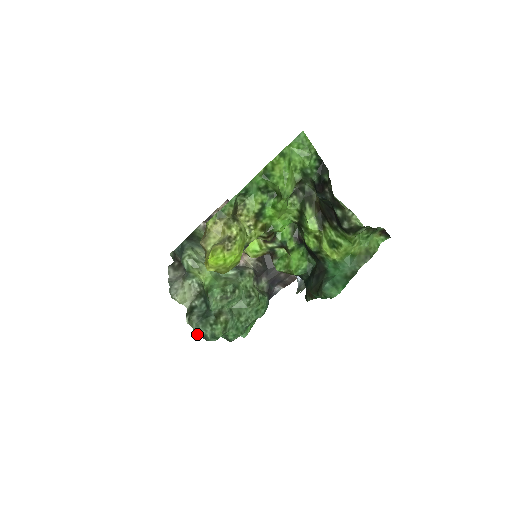
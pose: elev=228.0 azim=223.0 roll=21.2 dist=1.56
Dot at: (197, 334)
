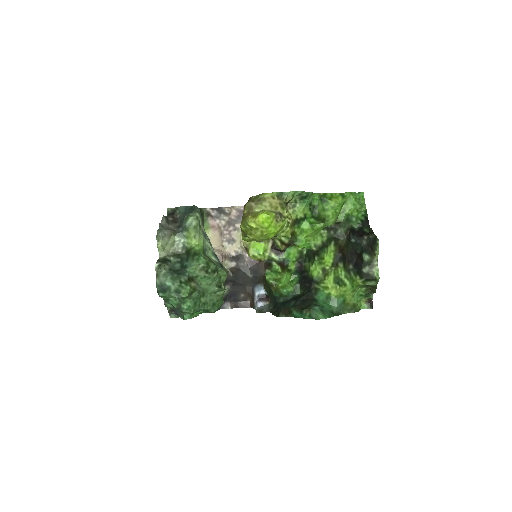
Dot at: (158, 282)
